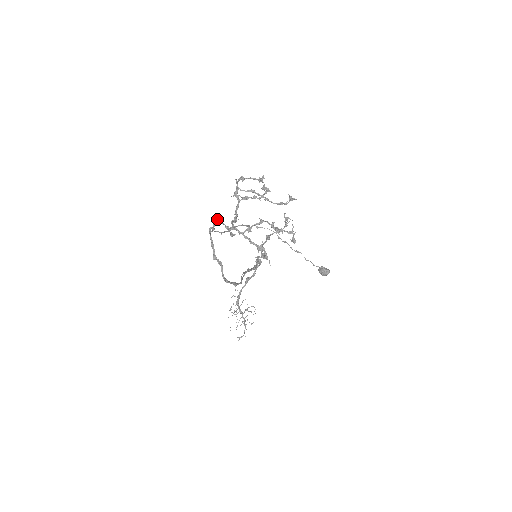
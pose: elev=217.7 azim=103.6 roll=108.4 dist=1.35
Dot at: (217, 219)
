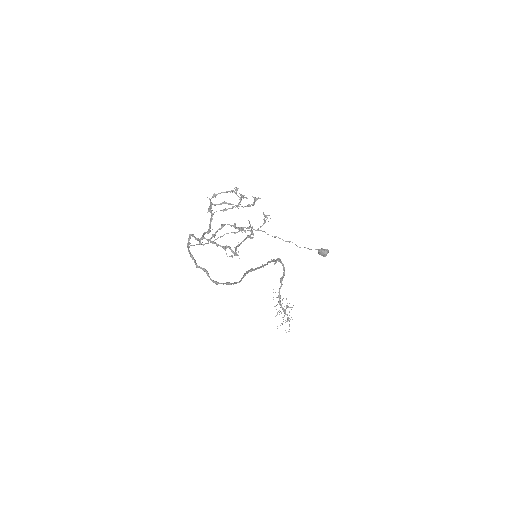
Dot at: (190, 235)
